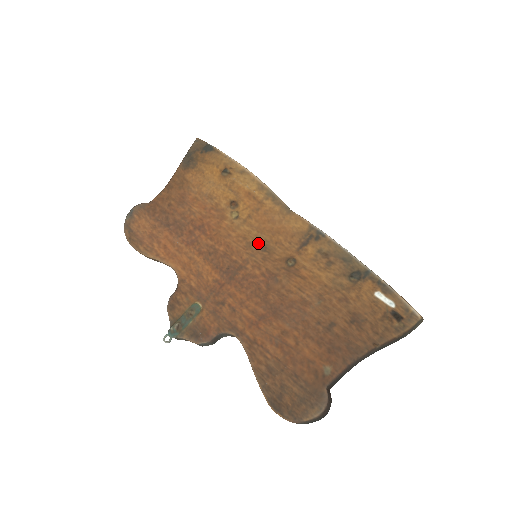
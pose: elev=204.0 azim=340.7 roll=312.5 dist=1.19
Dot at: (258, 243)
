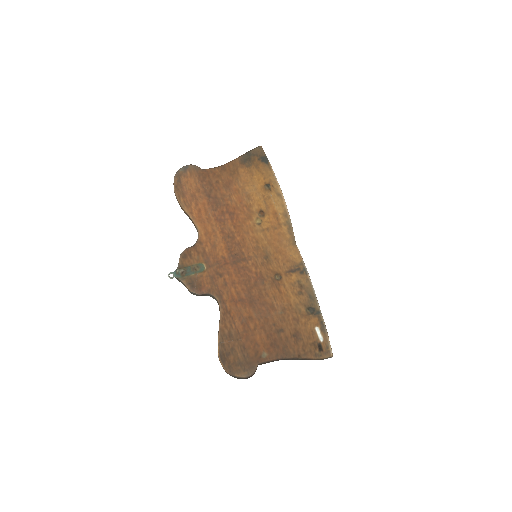
Dot at: (264, 251)
